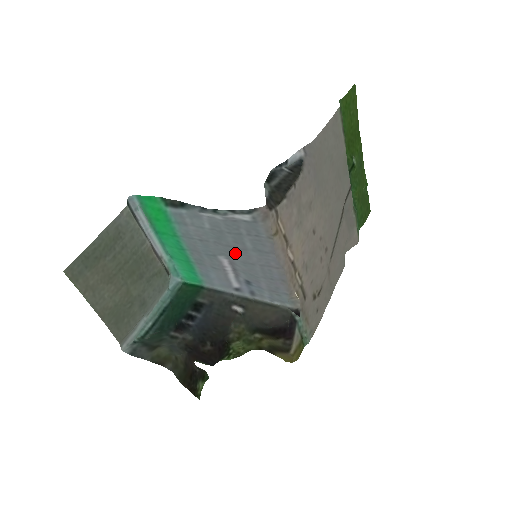
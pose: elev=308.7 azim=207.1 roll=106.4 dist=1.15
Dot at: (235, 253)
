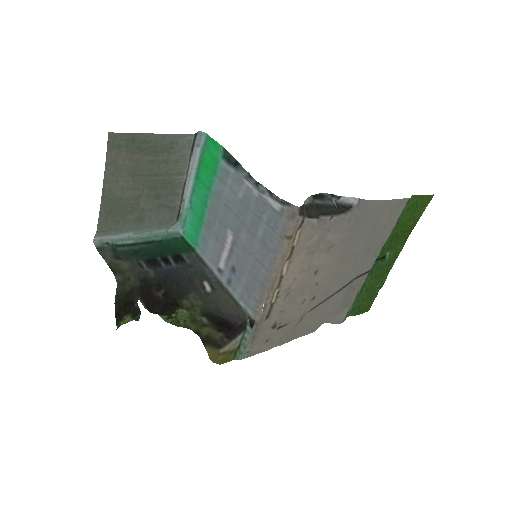
Dot at: (244, 234)
